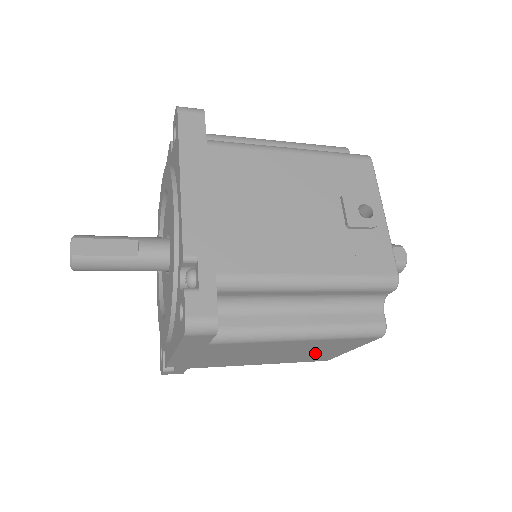
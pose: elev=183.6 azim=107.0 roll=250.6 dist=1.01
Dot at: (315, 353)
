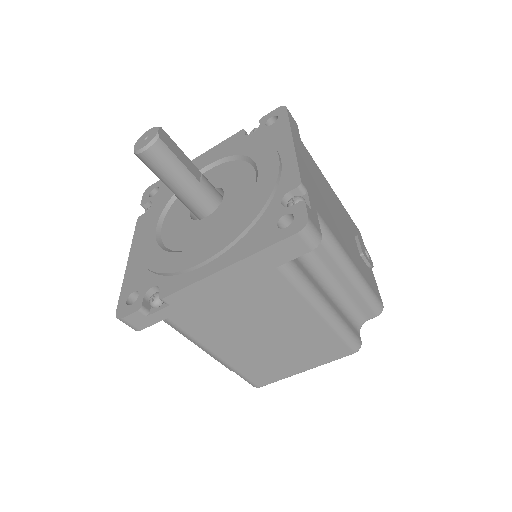
Dot at: (282, 358)
